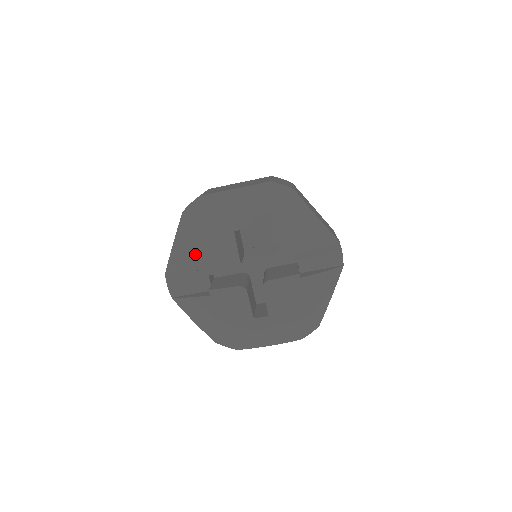
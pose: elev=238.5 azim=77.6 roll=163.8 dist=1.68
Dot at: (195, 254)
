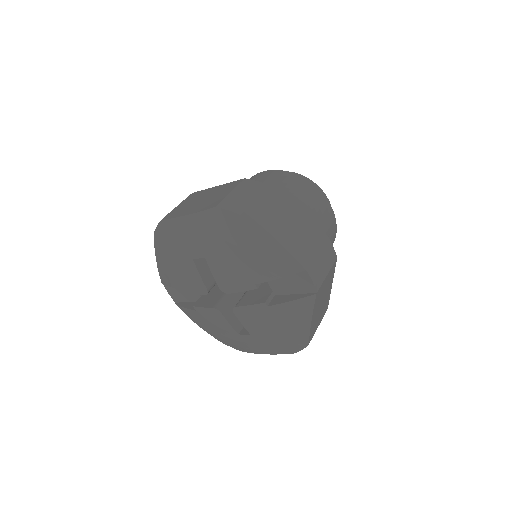
Dot at: (172, 274)
